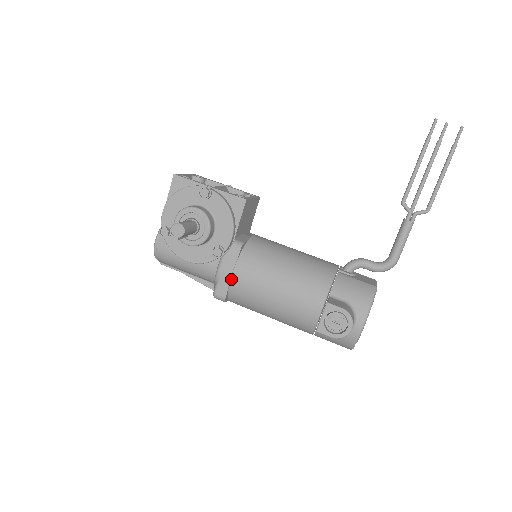
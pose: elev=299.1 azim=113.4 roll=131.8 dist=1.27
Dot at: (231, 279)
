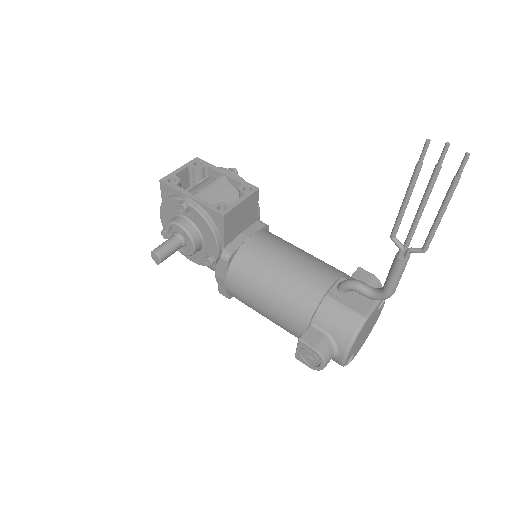
Dot at: (225, 287)
